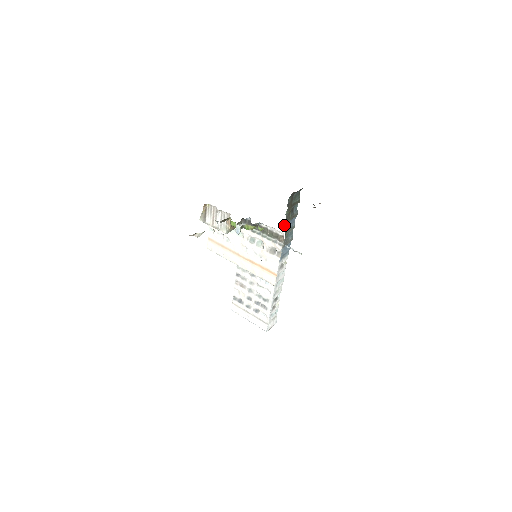
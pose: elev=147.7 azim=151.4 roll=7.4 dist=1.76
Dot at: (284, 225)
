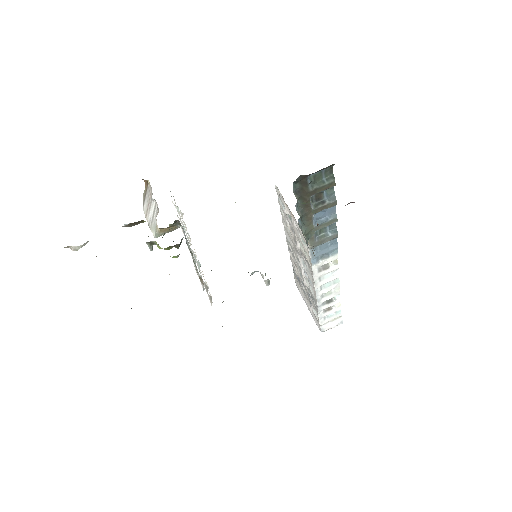
Dot at: occluded
